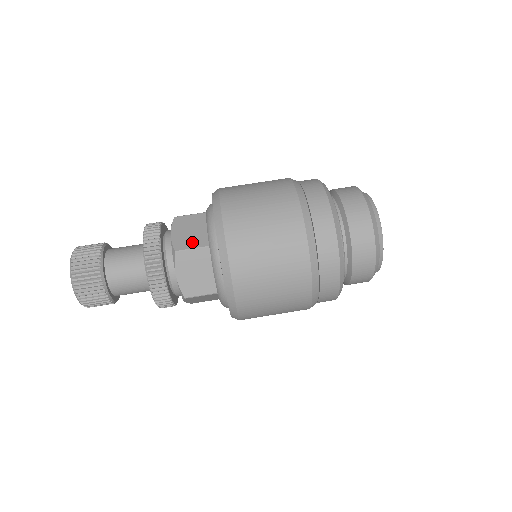
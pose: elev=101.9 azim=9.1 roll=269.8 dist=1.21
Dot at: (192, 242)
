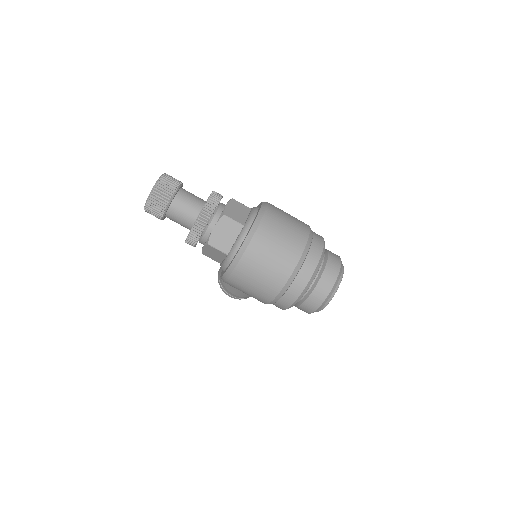
Dot at: (236, 217)
